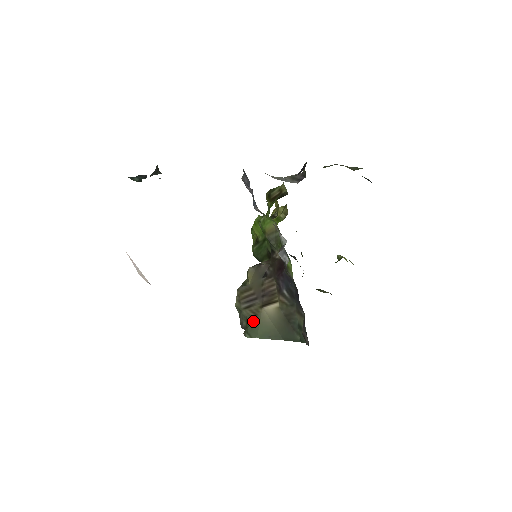
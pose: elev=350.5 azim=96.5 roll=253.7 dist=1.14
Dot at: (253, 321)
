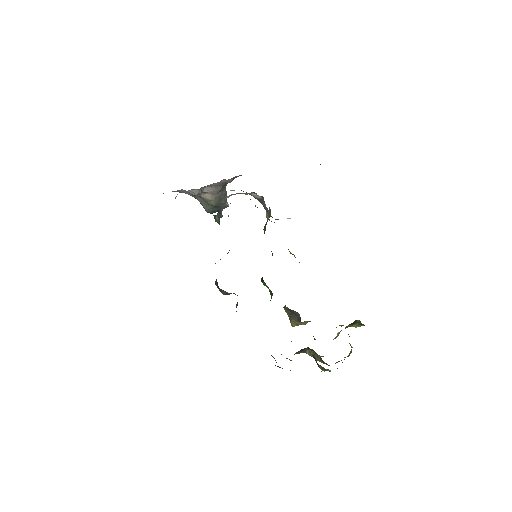
Dot at: occluded
